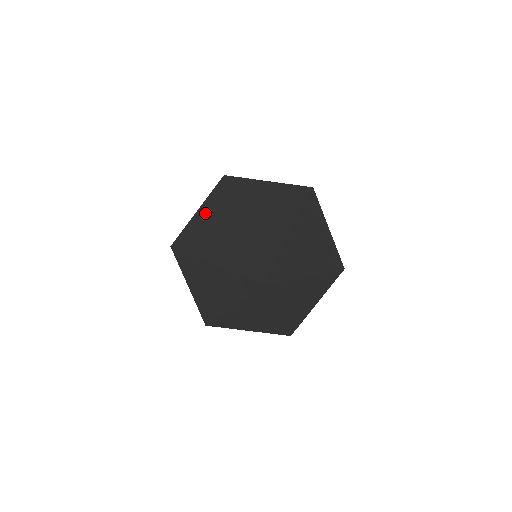
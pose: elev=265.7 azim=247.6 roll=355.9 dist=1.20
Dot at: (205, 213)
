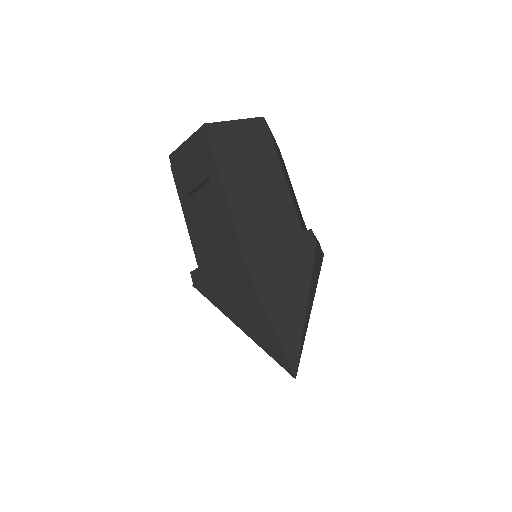
Dot at: (228, 284)
